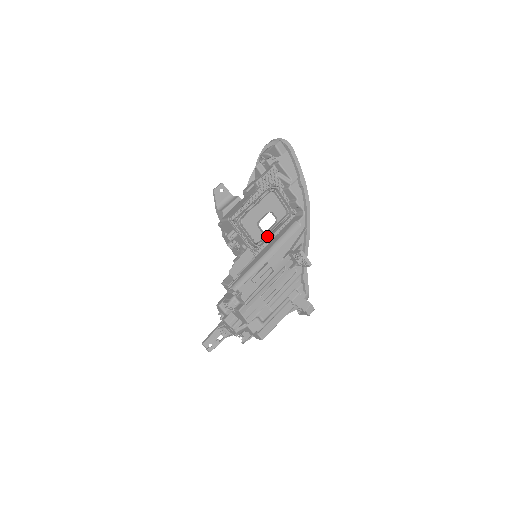
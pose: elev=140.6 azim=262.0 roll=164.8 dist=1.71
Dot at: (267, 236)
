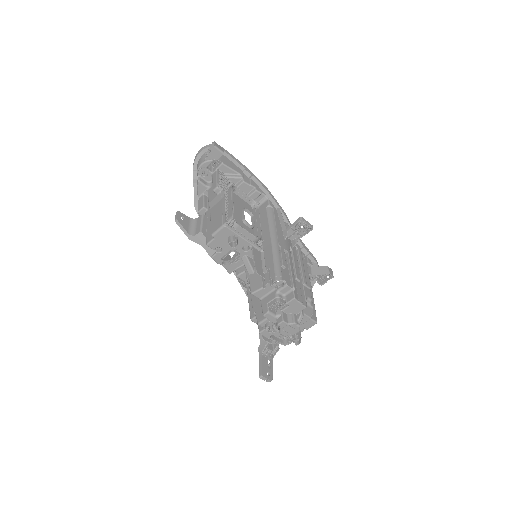
Dot at: (255, 231)
